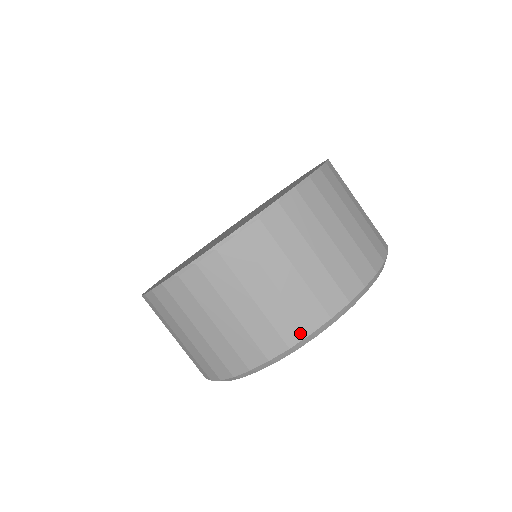
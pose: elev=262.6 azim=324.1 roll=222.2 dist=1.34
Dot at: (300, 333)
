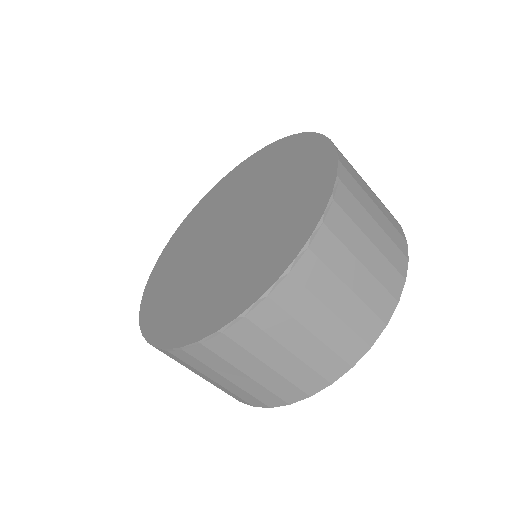
Dot at: (378, 328)
